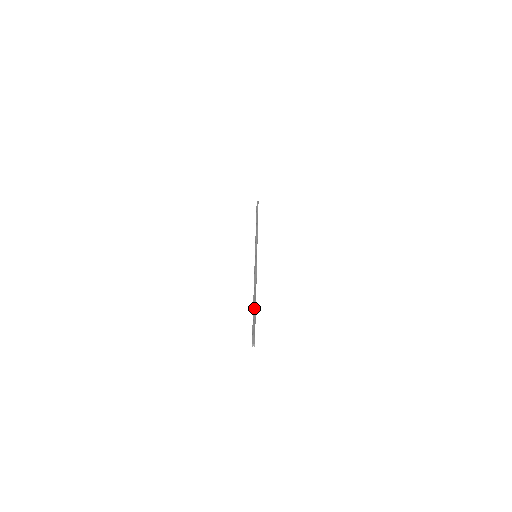
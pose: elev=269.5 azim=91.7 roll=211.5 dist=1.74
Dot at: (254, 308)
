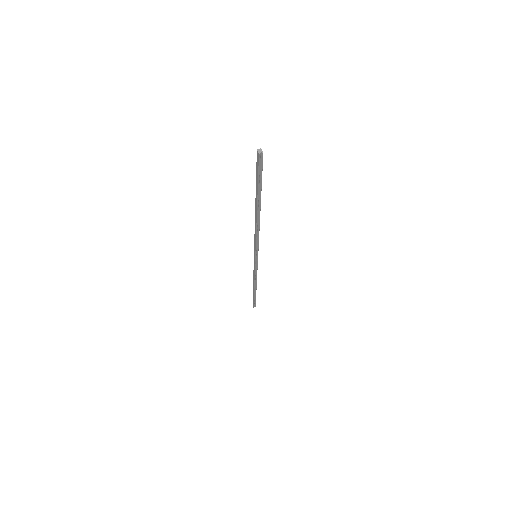
Dot at: (257, 196)
